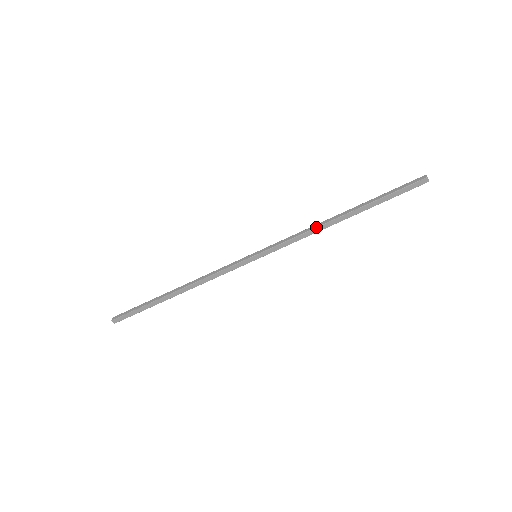
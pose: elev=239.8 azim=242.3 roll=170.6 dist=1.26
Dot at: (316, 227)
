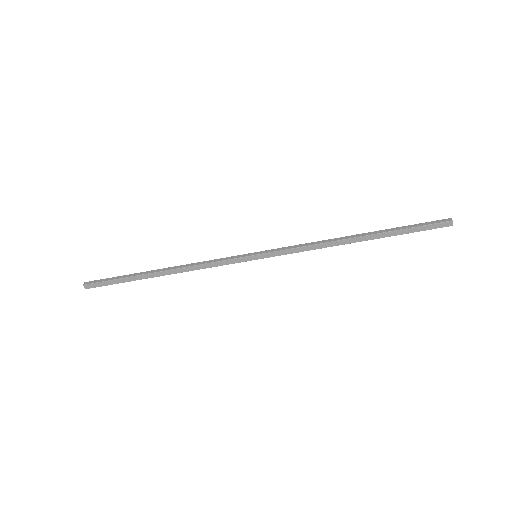
Dot at: (326, 242)
